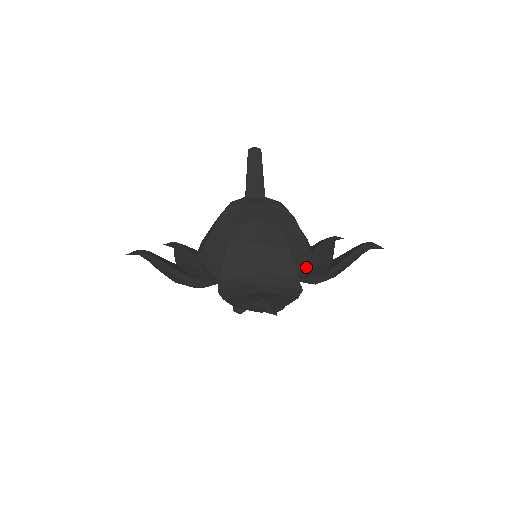
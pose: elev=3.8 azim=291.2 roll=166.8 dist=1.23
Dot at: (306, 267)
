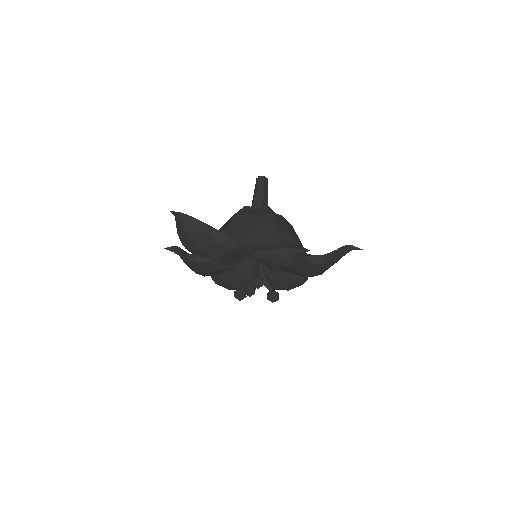
Dot at: (307, 255)
